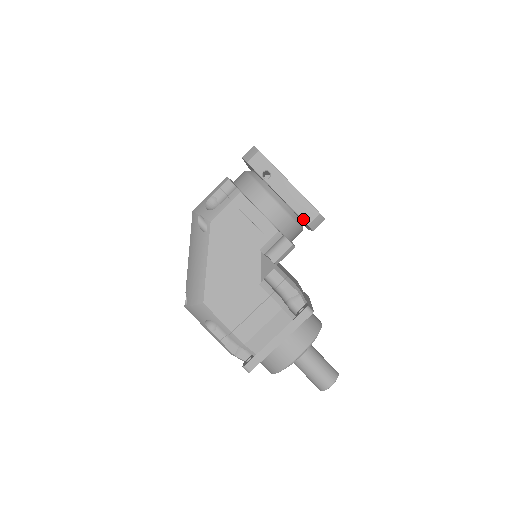
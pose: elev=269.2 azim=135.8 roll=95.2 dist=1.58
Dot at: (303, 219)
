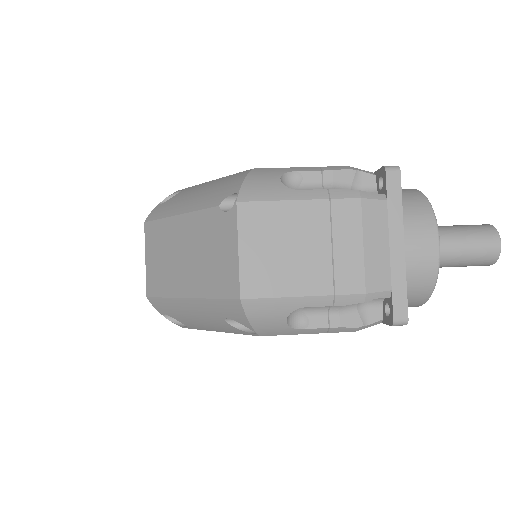
Dot at: occluded
